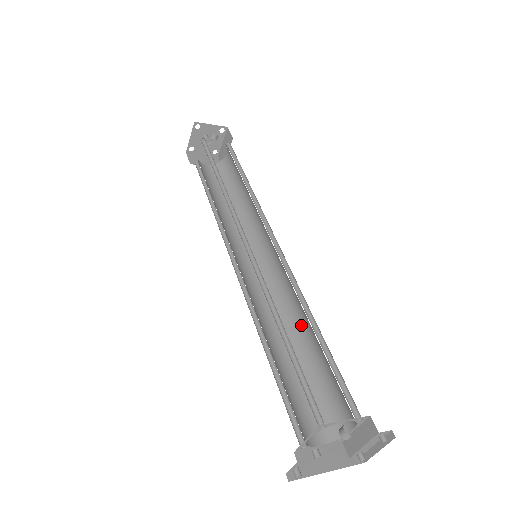
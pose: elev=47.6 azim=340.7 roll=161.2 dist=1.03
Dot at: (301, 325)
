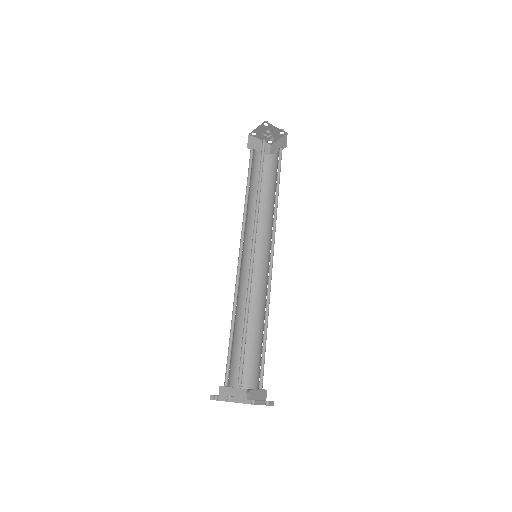
Dot at: (260, 315)
